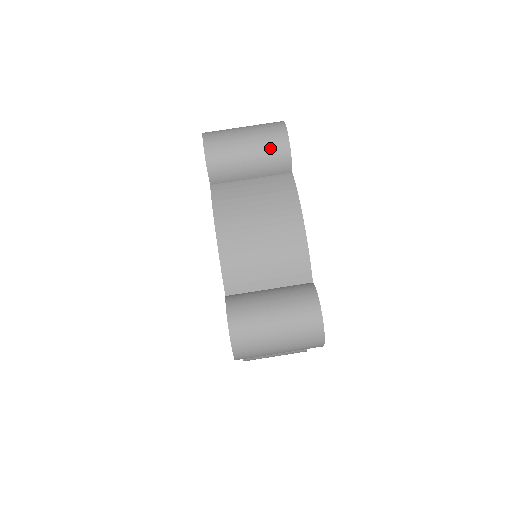
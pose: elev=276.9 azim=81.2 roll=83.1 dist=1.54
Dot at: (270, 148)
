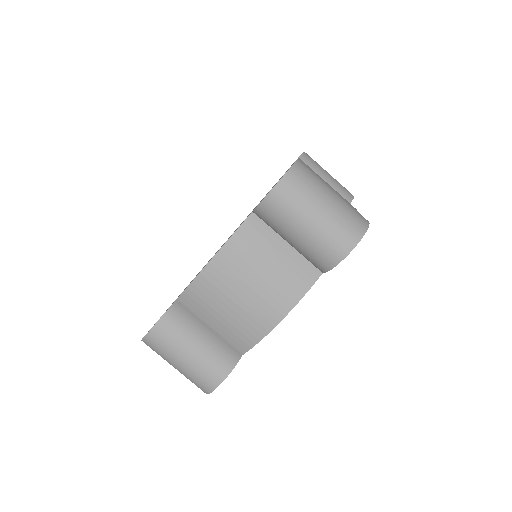
Dot at: (322, 247)
